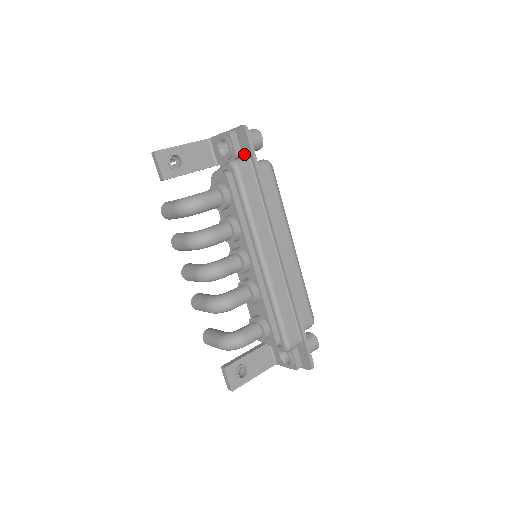
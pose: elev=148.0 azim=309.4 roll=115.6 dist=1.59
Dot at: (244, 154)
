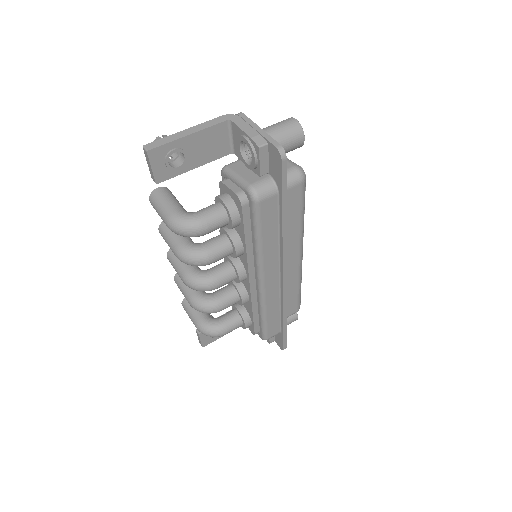
Dot at: (272, 175)
